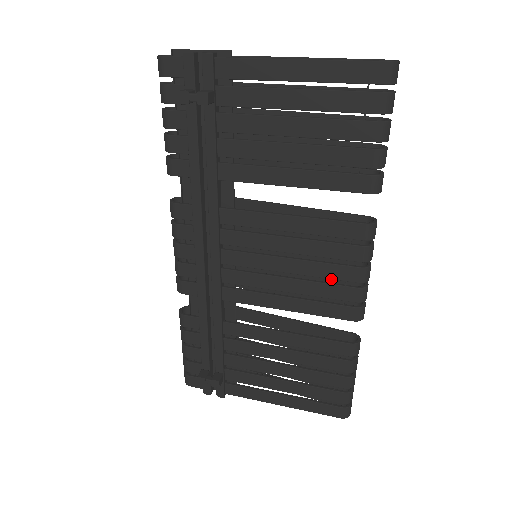
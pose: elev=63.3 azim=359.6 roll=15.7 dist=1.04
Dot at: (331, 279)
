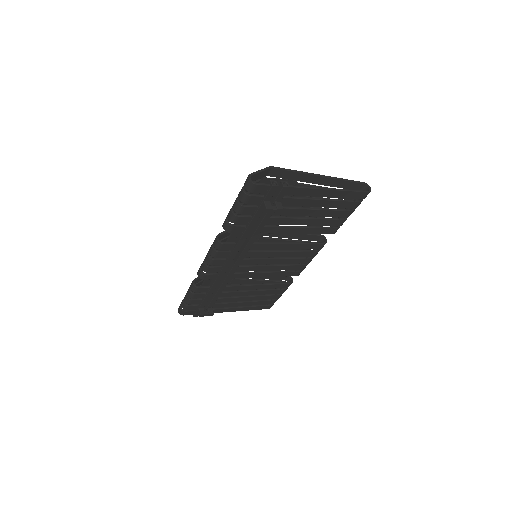
Dot at: occluded
